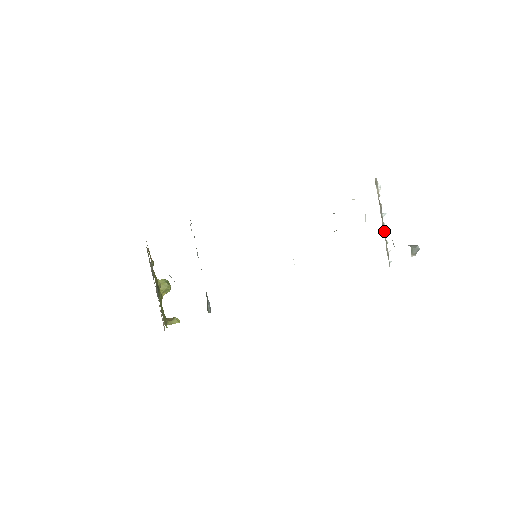
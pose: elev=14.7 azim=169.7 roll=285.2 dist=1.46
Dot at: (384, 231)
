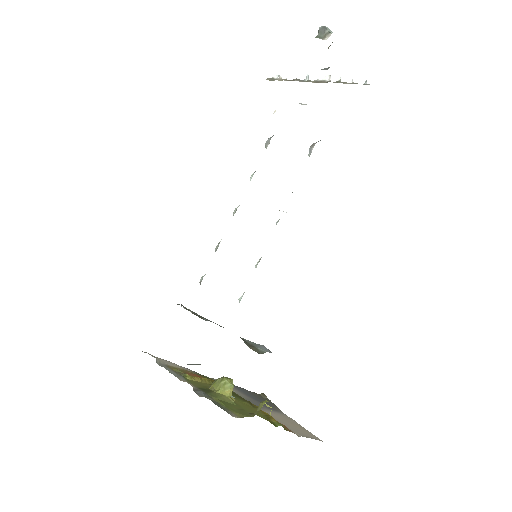
Dot at: (323, 82)
